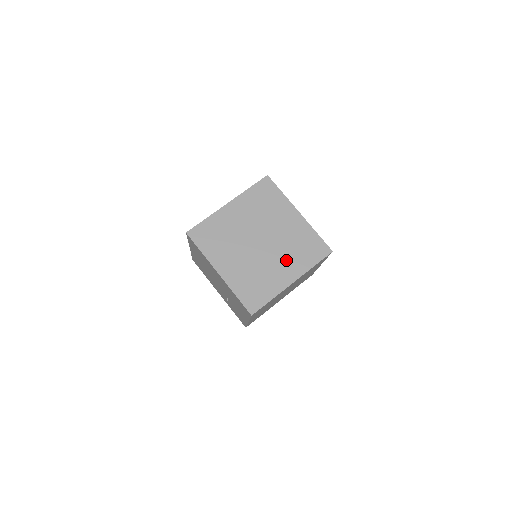
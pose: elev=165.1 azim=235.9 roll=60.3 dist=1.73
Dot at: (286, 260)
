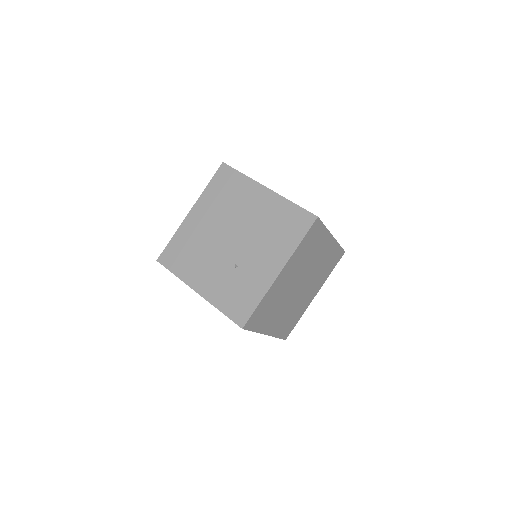
Dot at: occluded
